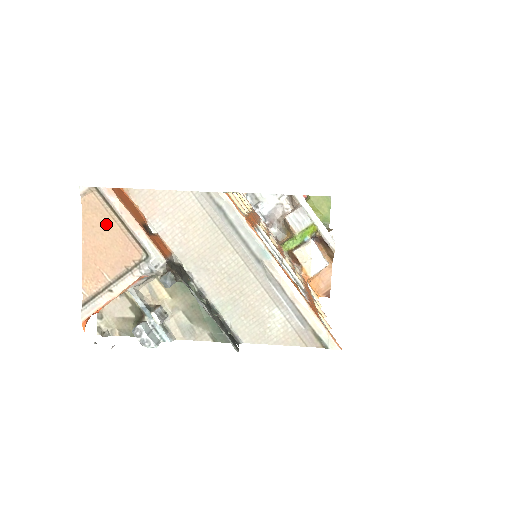
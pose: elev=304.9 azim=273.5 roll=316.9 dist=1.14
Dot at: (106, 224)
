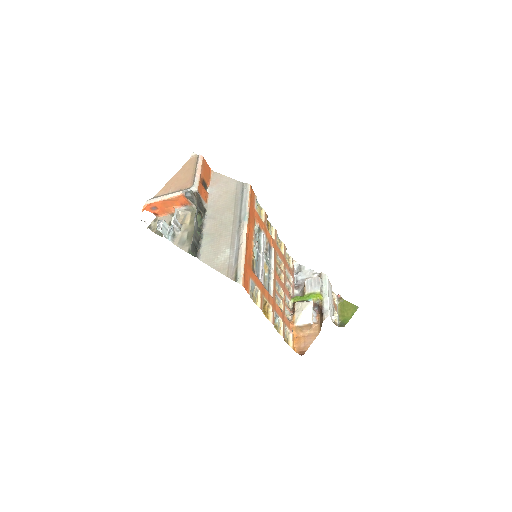
Dot at: (189, 170)
